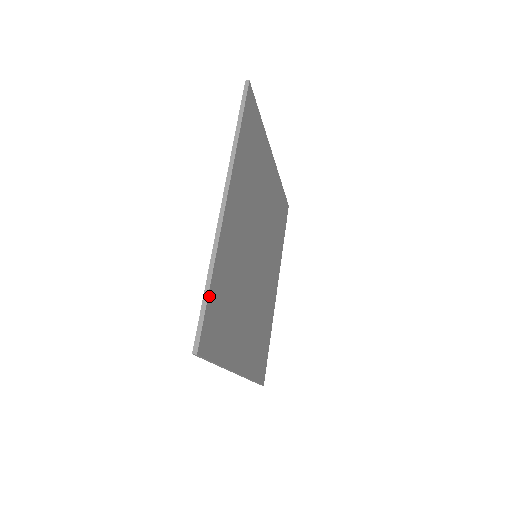
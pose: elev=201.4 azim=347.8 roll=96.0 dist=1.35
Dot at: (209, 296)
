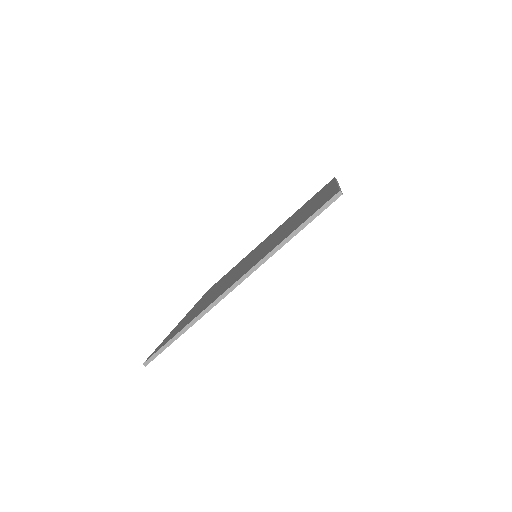
Dot at: occluded
